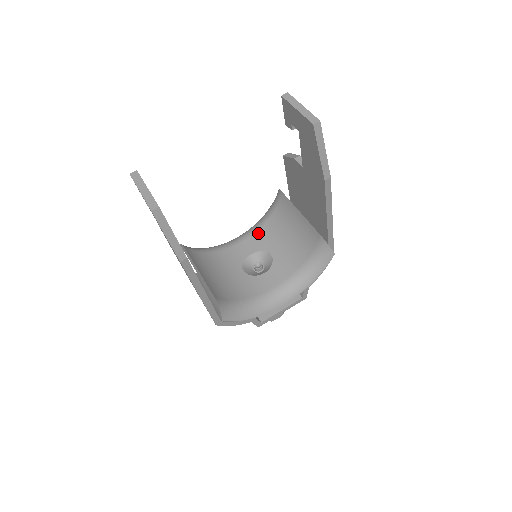
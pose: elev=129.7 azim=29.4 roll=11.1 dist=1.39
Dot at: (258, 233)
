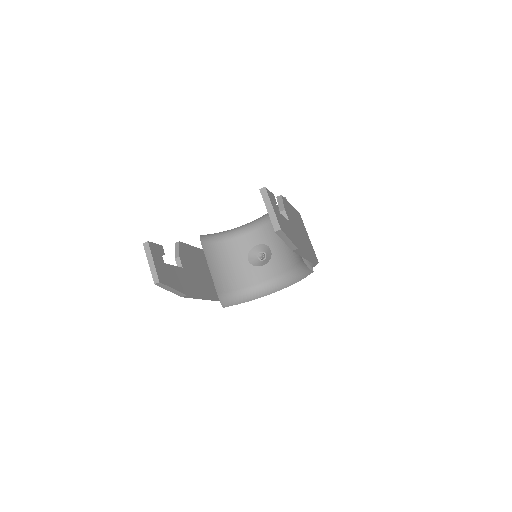
Dot at: (265, 227)
